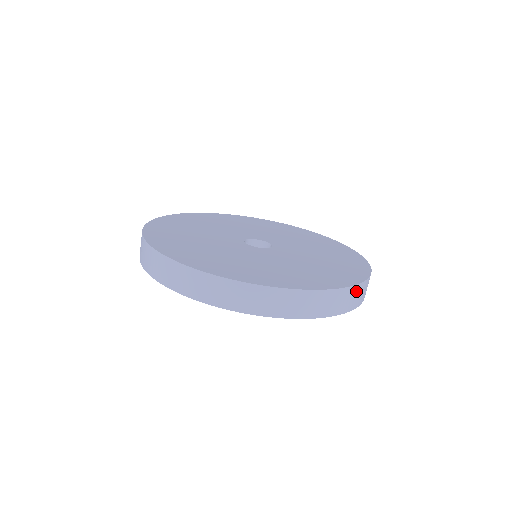
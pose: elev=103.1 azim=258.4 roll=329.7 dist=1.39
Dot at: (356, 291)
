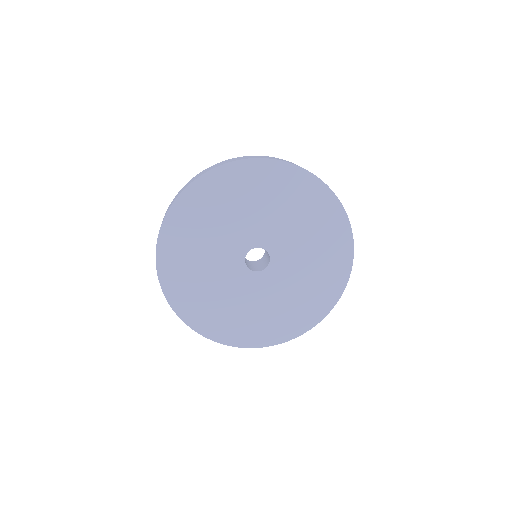
Dot at: occluded
